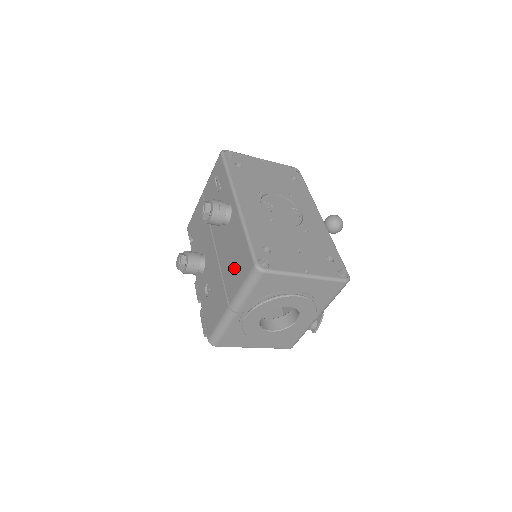
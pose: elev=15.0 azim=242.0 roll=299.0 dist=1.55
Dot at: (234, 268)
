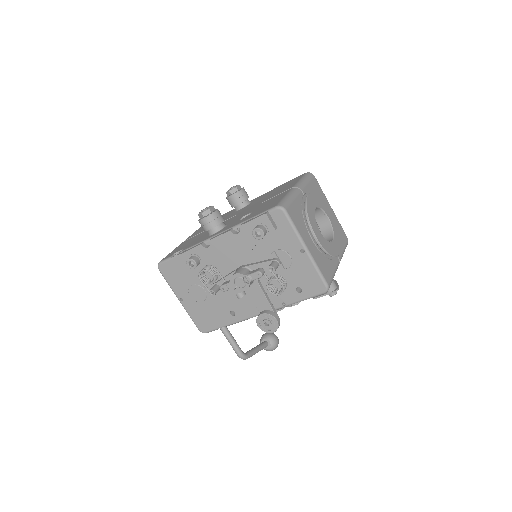
Dot at: (281, 189)
